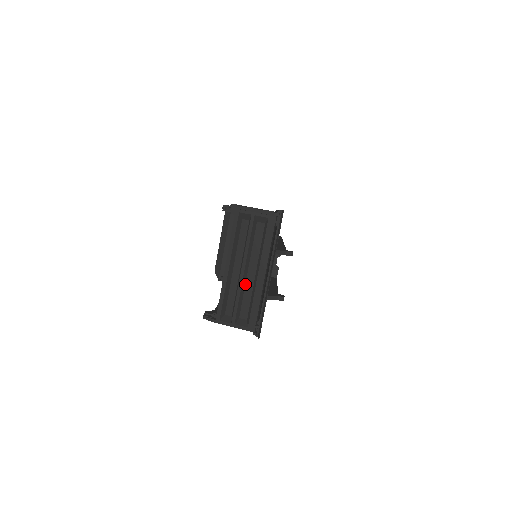
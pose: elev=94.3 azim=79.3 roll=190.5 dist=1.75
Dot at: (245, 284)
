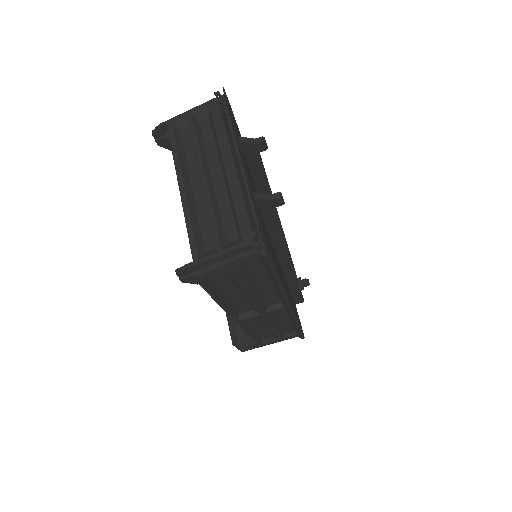
Dot at: (215, 196)
